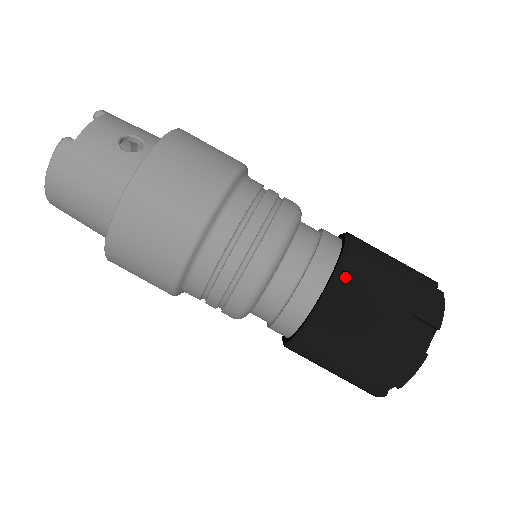
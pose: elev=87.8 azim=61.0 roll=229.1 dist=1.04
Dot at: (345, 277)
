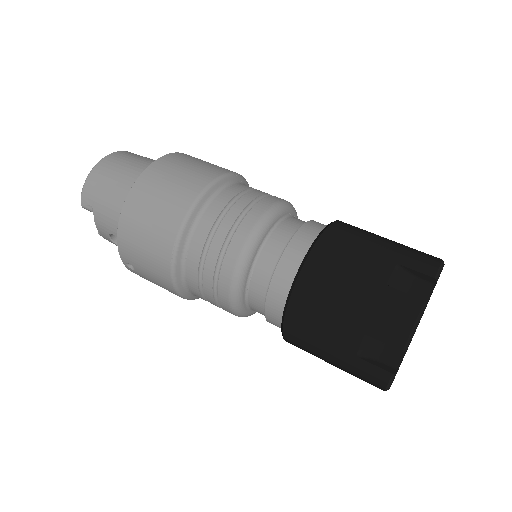
Dot at: occluded
